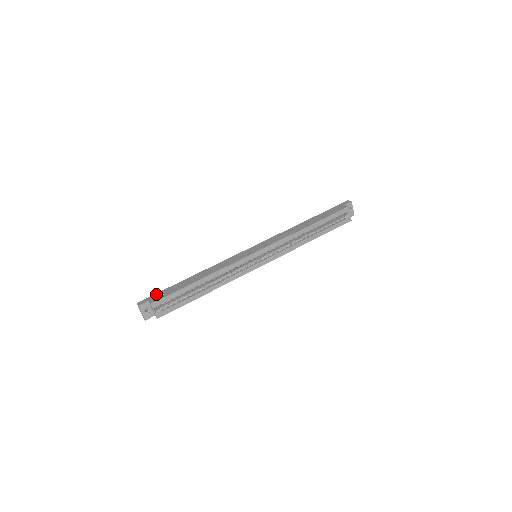
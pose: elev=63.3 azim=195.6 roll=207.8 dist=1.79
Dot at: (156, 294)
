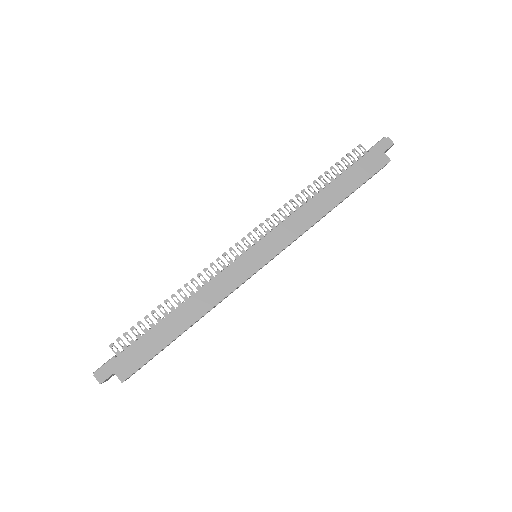
Dot at: (121, 357)
